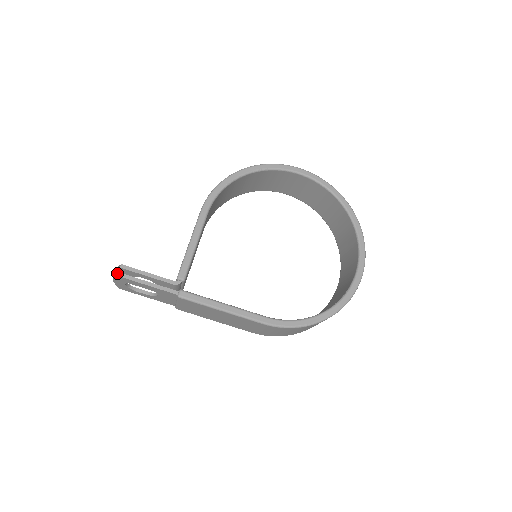
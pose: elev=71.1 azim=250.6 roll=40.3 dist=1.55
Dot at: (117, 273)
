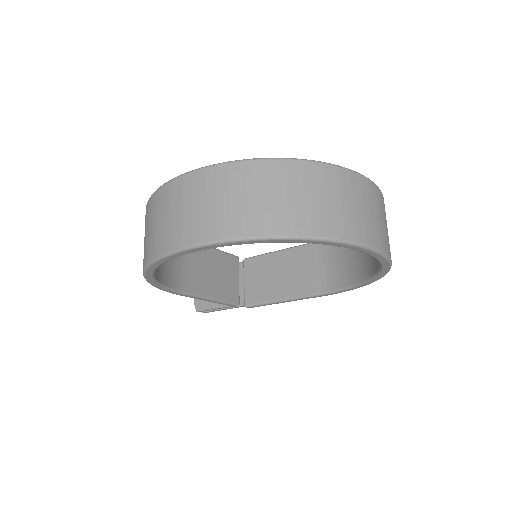
Dot at: occluded
